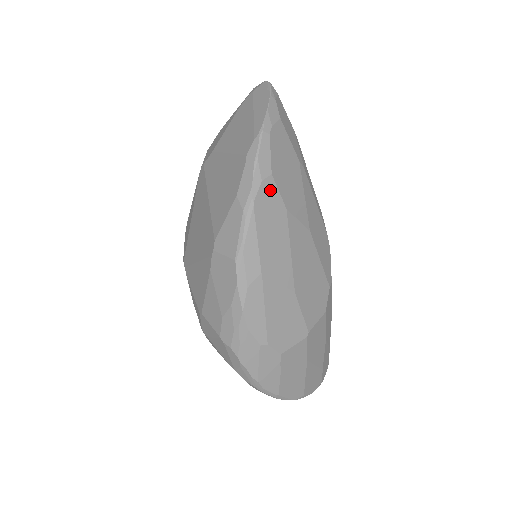
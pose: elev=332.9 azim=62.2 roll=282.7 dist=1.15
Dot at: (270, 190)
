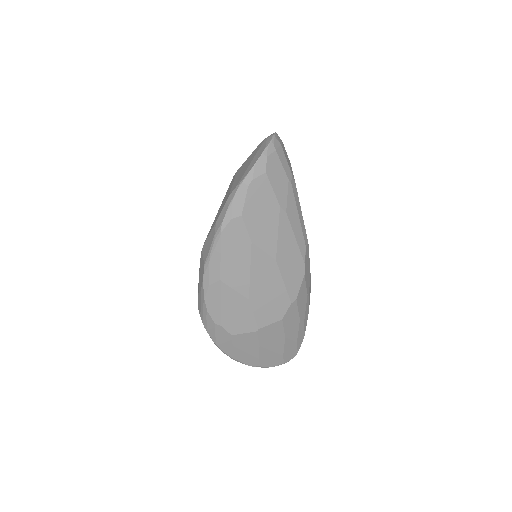
Dot at: (238, 226)
